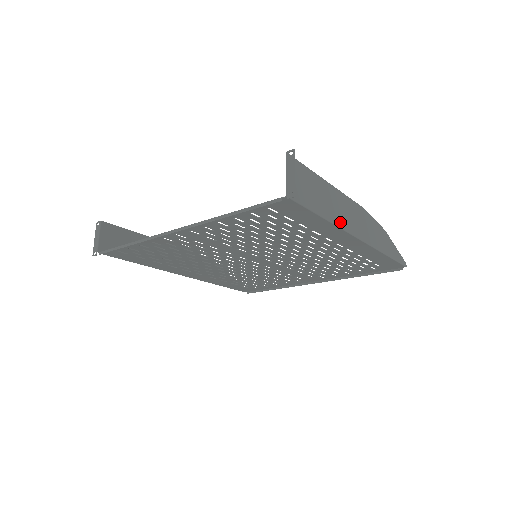
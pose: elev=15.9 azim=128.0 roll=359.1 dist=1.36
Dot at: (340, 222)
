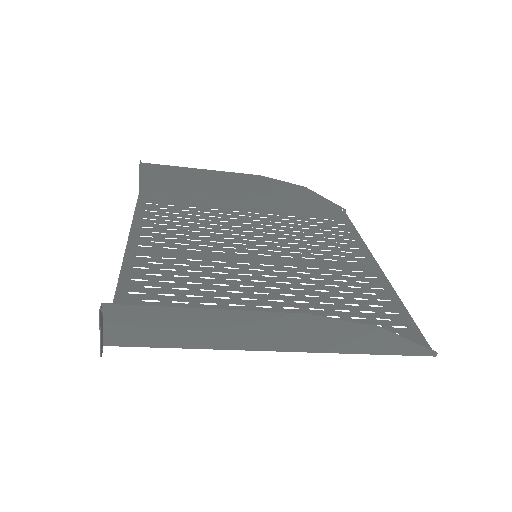
Dot at: (229, 344)
